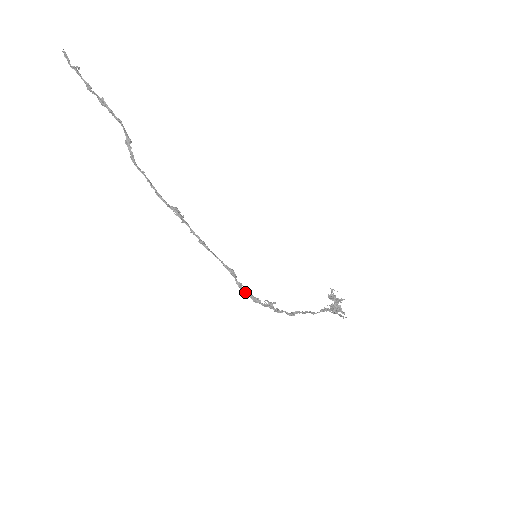
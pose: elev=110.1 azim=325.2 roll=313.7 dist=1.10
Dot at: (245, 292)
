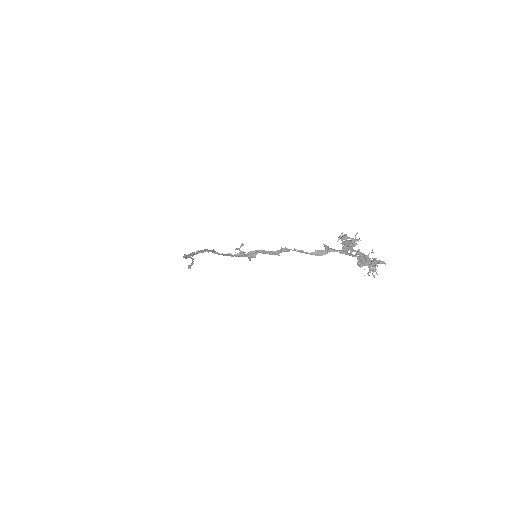
Dot at: (217, 253)
